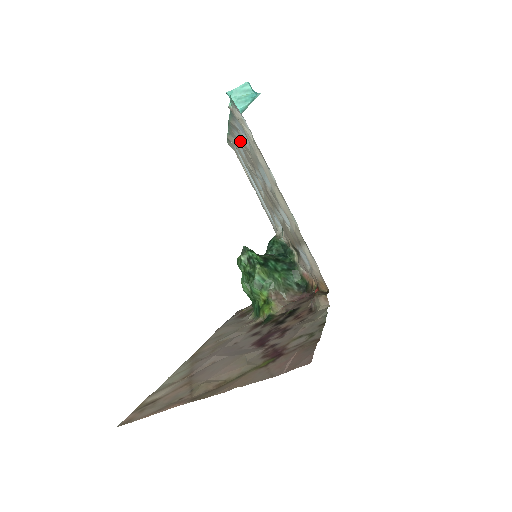
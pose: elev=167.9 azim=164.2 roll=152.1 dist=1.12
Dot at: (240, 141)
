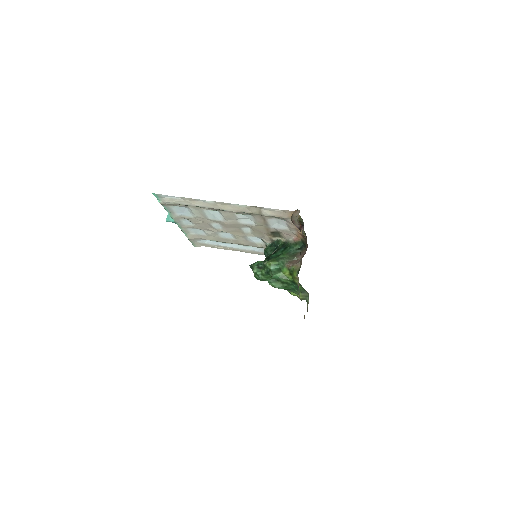
Dot at: (191, 225)
